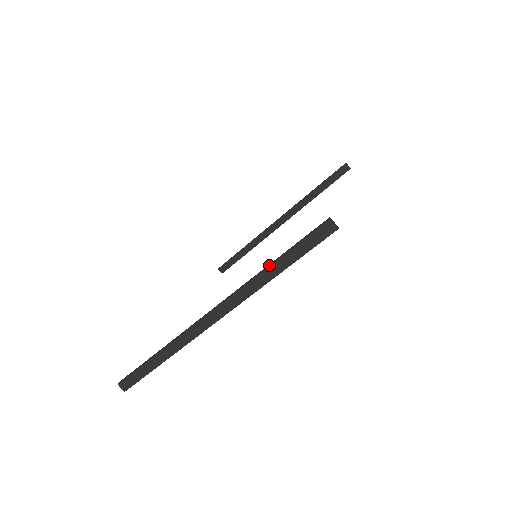
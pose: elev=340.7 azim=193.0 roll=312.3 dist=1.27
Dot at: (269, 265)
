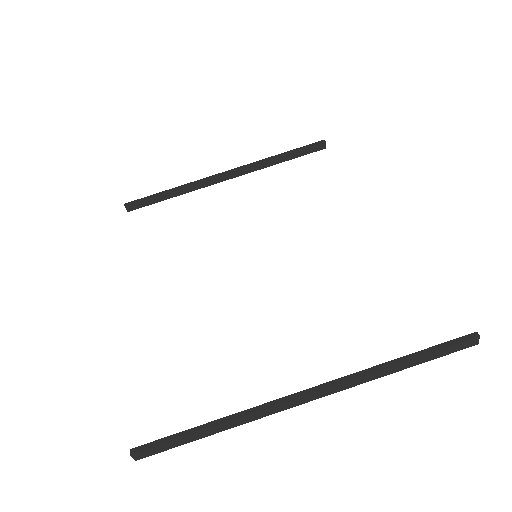
Dot at: (400, 363)
